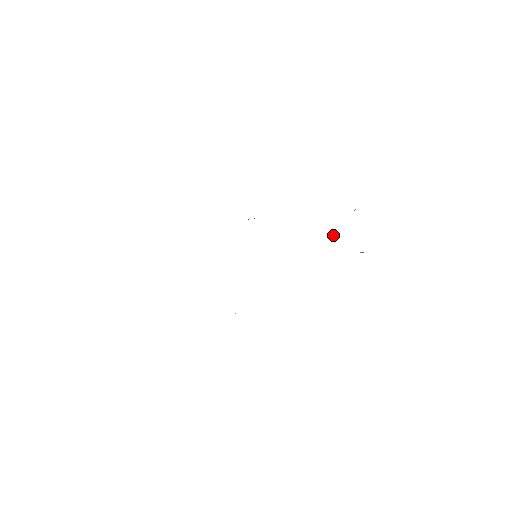
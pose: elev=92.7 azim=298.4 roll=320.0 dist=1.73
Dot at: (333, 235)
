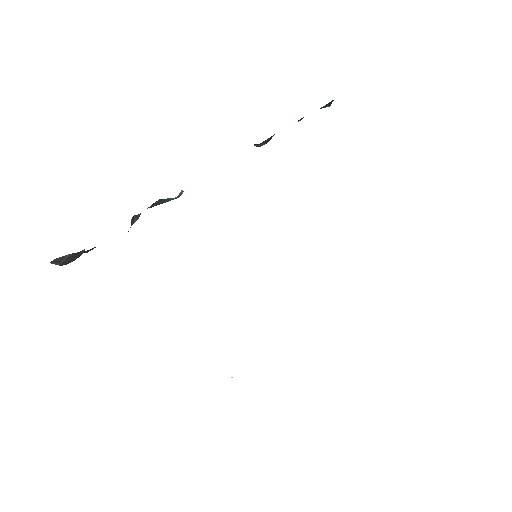
Dot at: occluded
